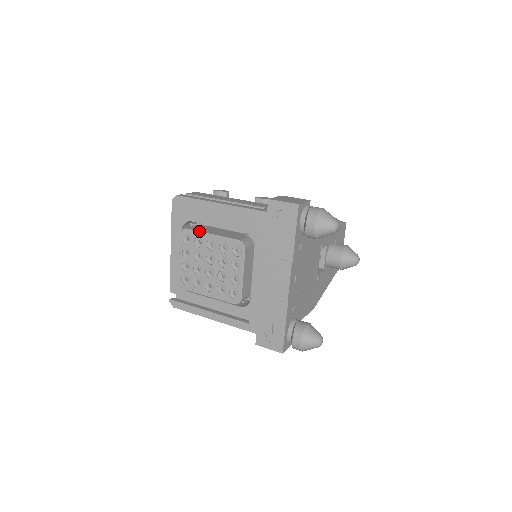
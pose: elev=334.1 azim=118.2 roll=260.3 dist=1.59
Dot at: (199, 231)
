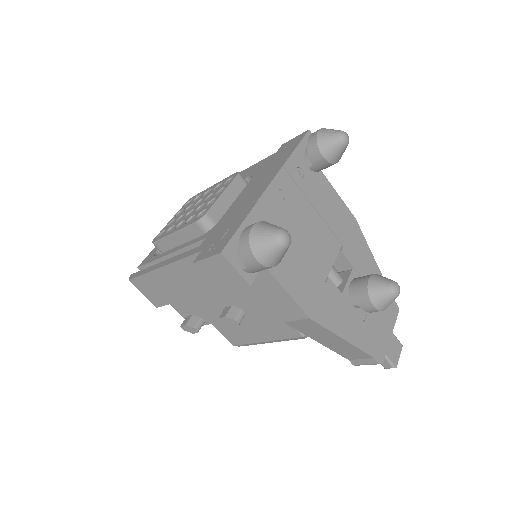
Dot at: (204, 190)
